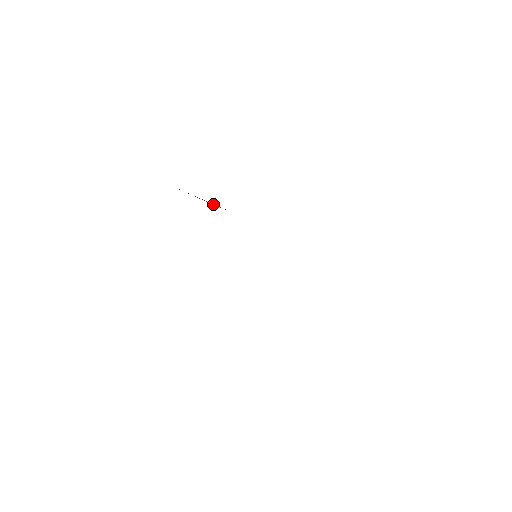
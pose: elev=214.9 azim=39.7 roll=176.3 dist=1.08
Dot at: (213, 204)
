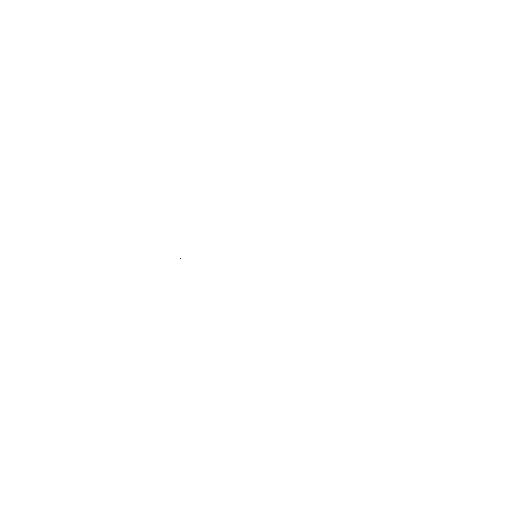
Dot at: occluded
